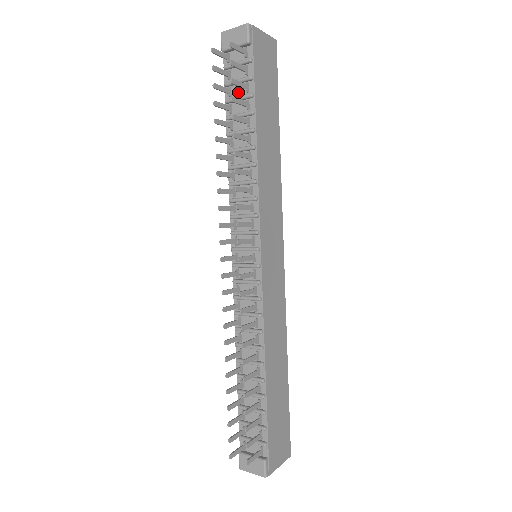
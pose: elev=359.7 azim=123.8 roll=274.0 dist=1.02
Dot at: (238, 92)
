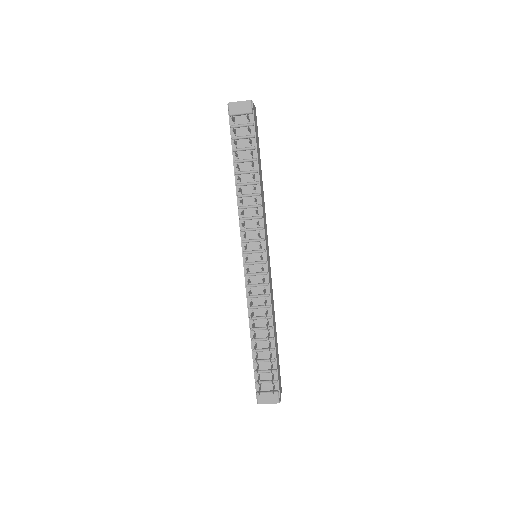
Dot at: (243, 145)
